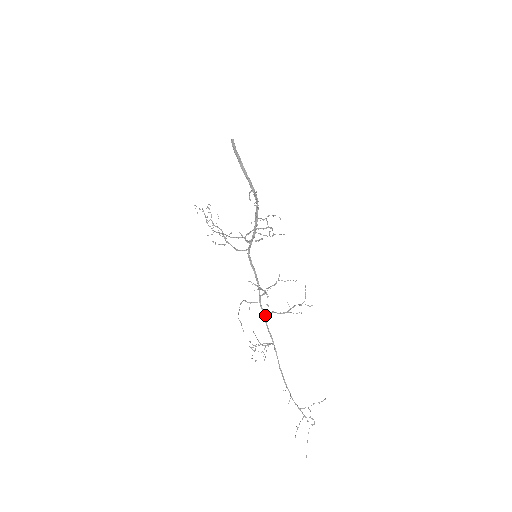
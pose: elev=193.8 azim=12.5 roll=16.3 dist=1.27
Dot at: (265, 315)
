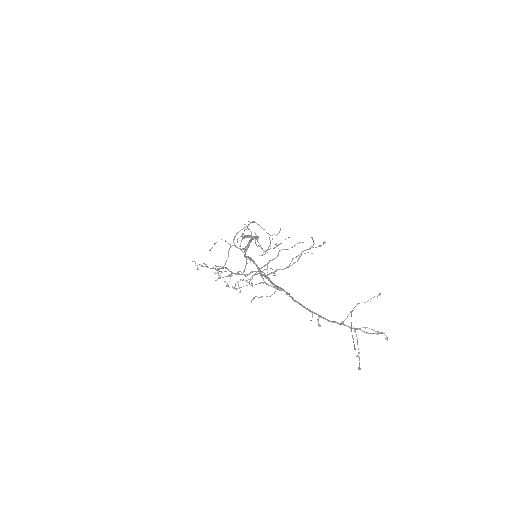
Dot at: (268, 278)
